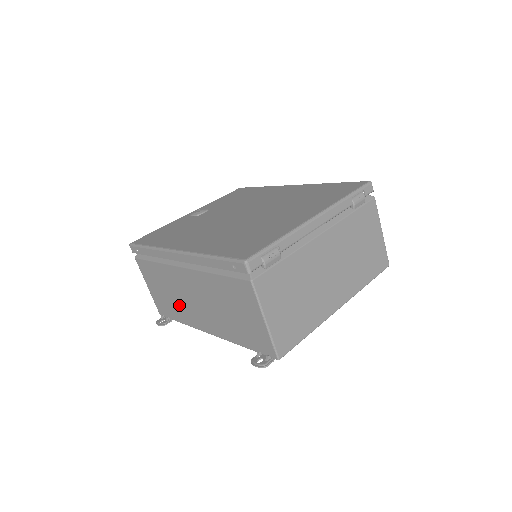
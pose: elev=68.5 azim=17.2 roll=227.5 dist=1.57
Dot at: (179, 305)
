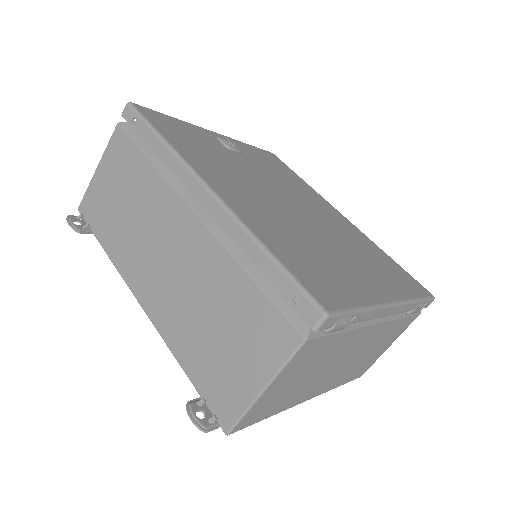
Dot at: (128, 234)
